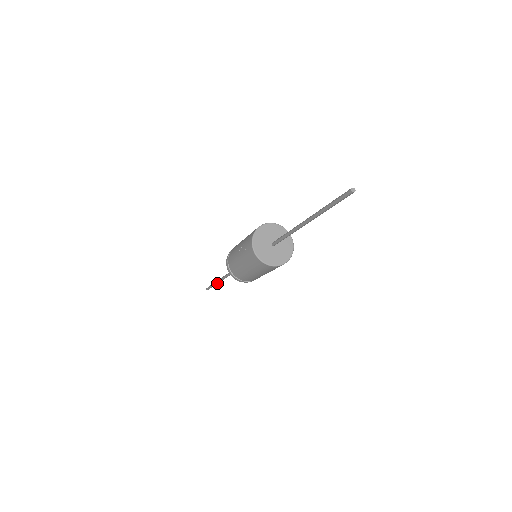
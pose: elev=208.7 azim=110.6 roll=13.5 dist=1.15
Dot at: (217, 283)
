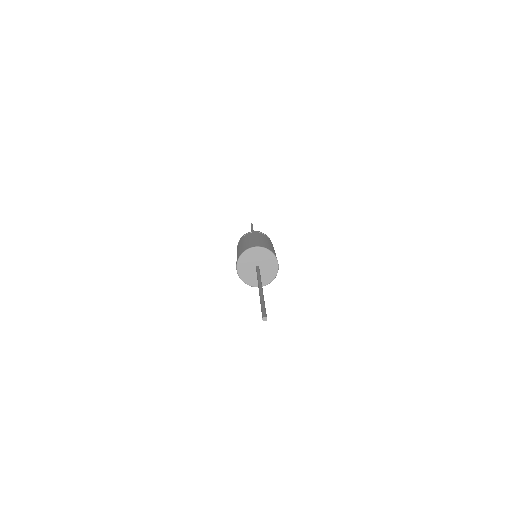
Dot at: occluded
